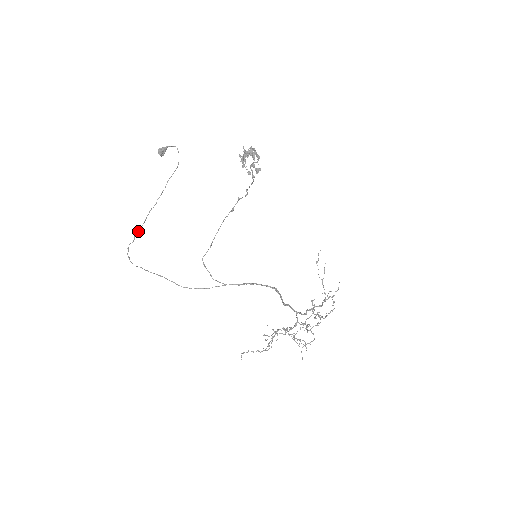
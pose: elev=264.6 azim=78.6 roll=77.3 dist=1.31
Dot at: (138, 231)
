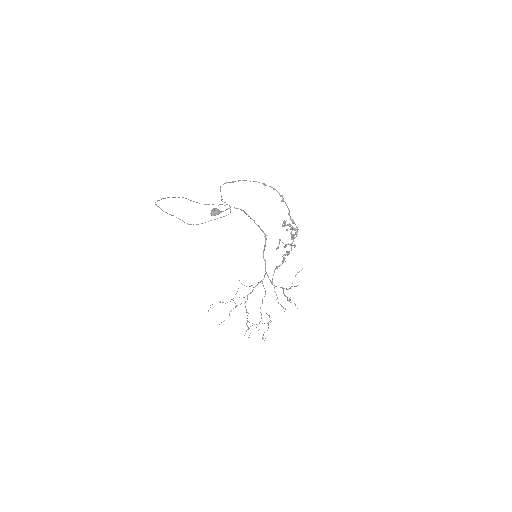
Dot at: (170, 214)
